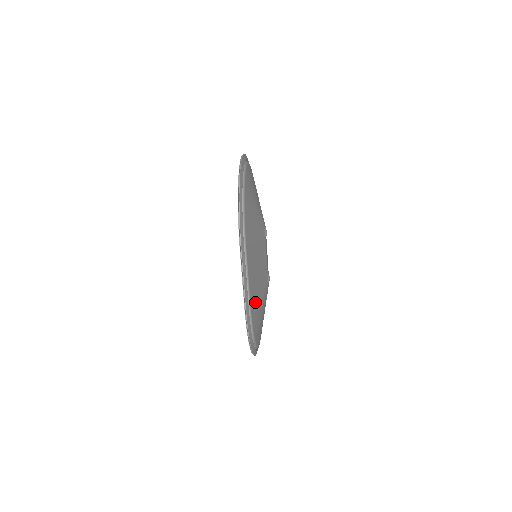
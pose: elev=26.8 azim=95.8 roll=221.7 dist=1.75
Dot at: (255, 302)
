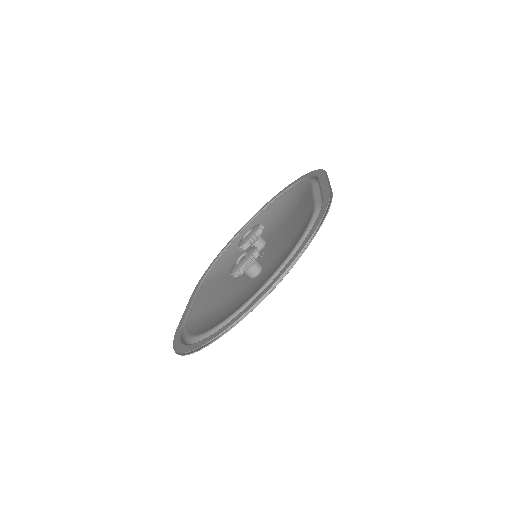
Dot at: occluded
